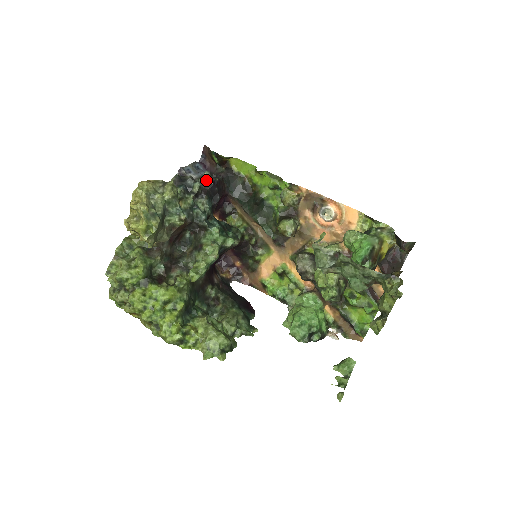
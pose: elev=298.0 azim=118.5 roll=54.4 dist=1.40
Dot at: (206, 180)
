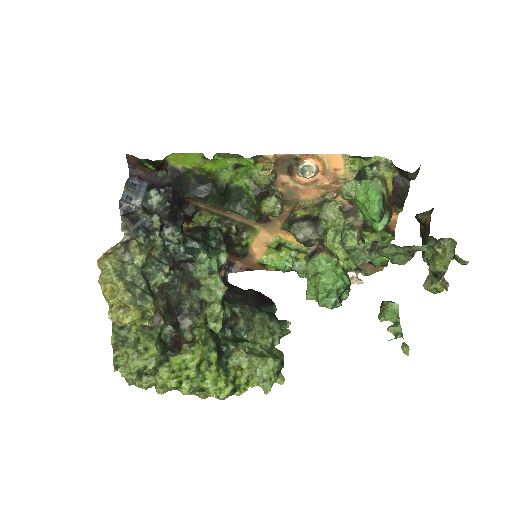
Dot at: (157, 201)
